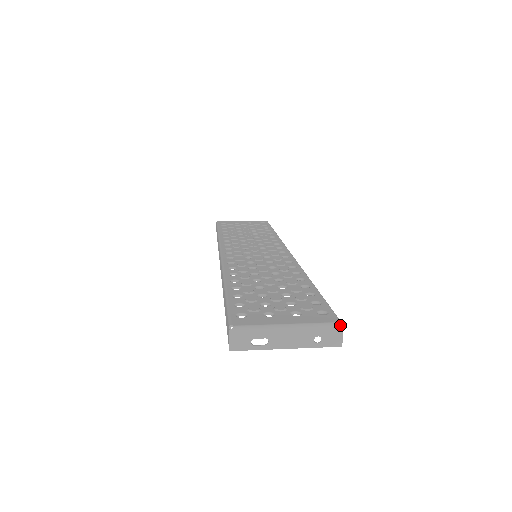
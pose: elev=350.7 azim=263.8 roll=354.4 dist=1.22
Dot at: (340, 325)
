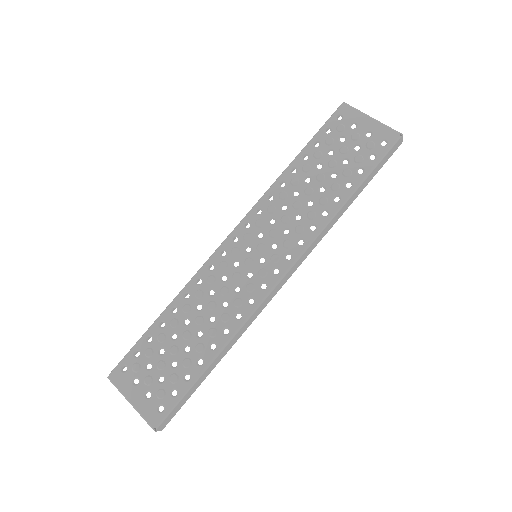
Dot at: occluded
